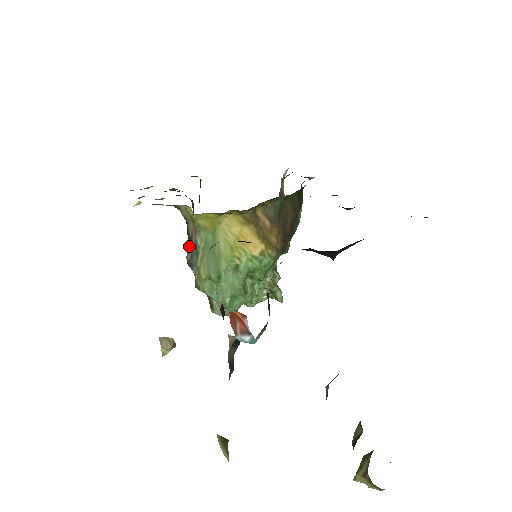
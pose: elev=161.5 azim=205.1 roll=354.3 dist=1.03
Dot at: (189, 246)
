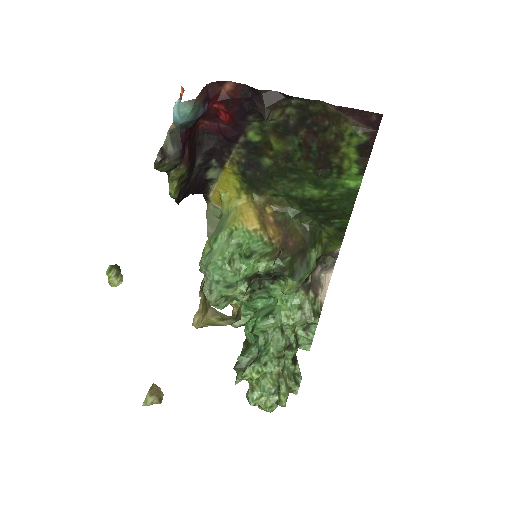
Dot at: occluded
